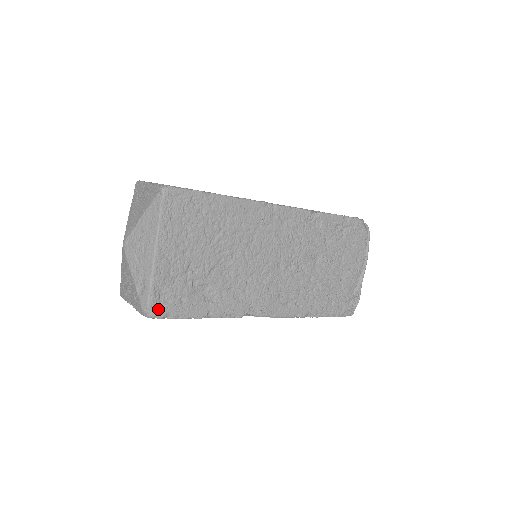
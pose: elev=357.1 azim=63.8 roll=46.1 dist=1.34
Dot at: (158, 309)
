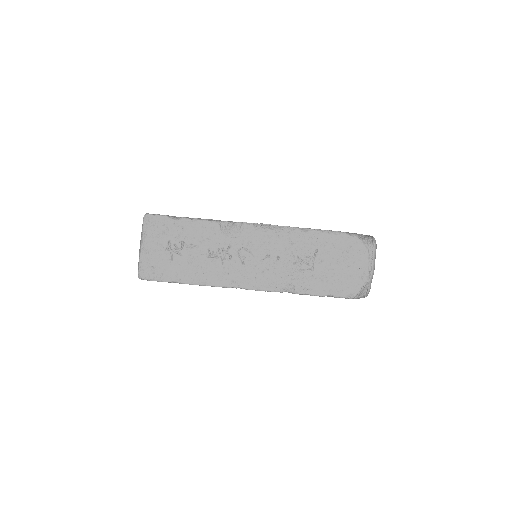
Dot at: occluded
